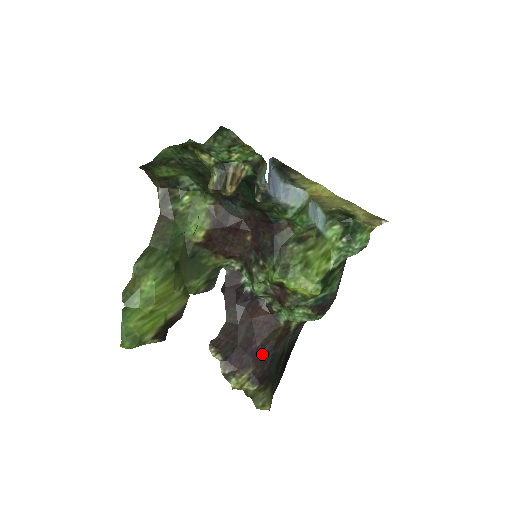
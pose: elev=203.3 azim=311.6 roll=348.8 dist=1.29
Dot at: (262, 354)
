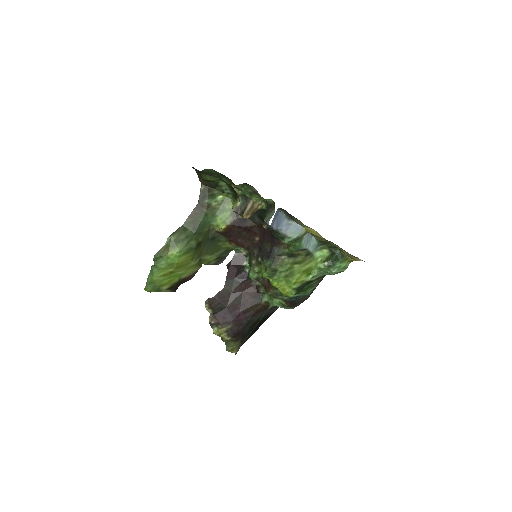
Dot at: (242, 318)
